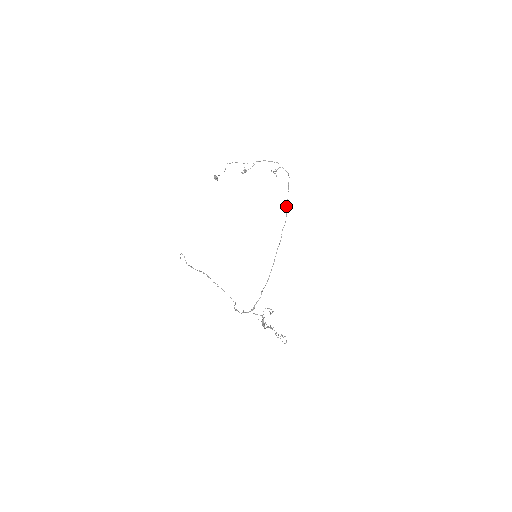
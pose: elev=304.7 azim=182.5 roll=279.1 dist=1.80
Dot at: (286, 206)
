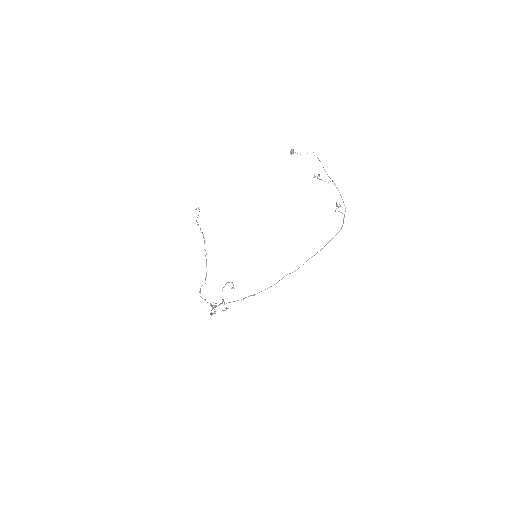
Dot at: occluded
